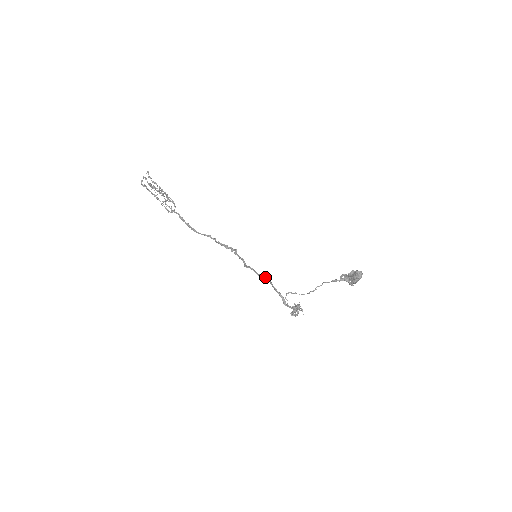
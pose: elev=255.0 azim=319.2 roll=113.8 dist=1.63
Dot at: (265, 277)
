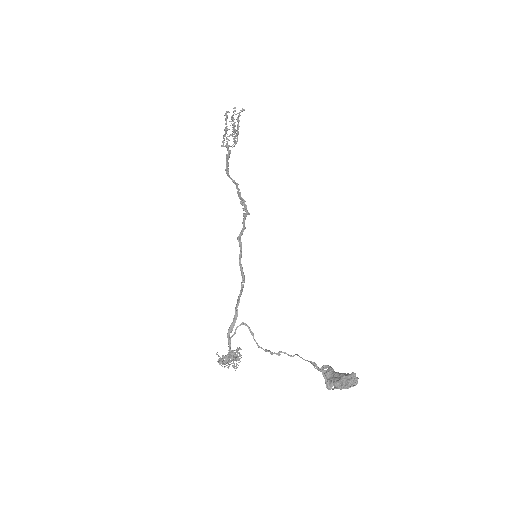
Dot at: (244, 275)
